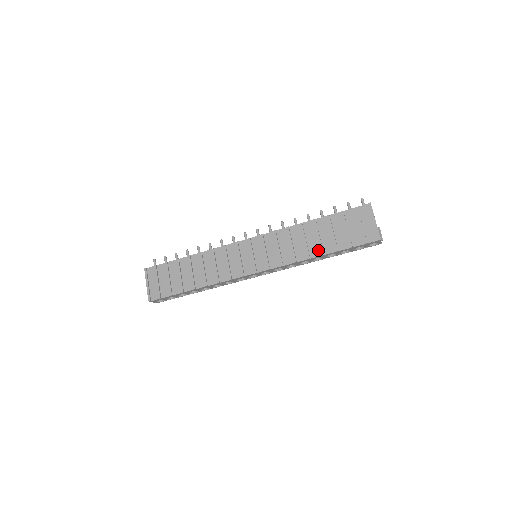
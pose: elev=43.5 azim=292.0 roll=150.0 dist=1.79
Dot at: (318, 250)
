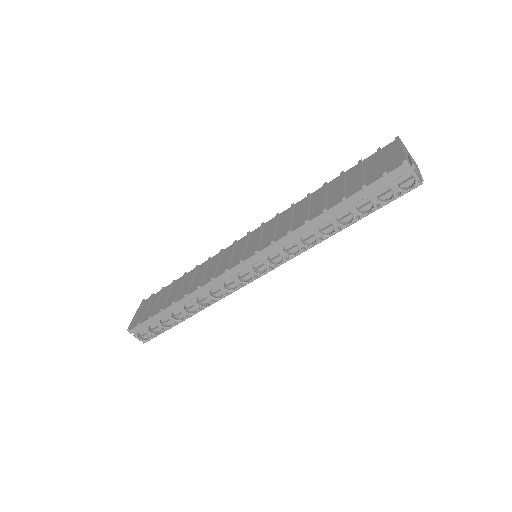
Dot at: (321, 209)
